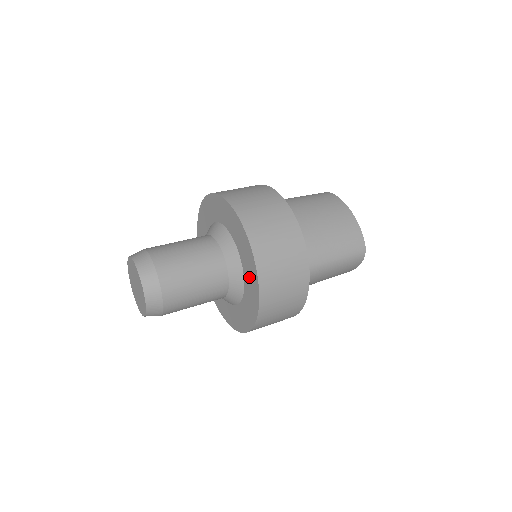
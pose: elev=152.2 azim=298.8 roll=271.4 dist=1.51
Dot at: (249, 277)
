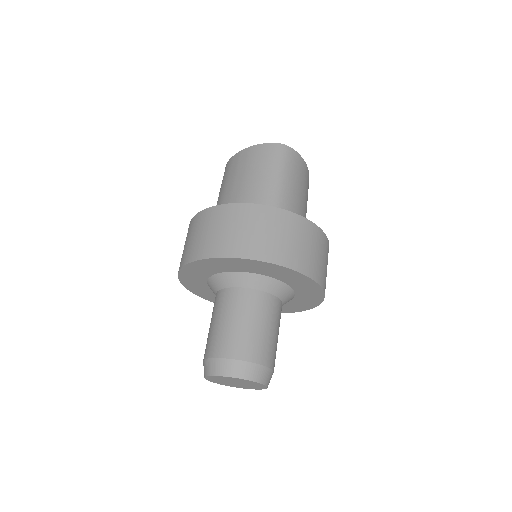
Dot at: (295, 306)
